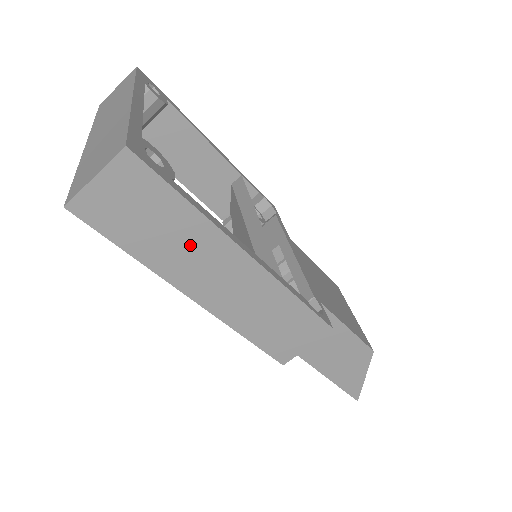
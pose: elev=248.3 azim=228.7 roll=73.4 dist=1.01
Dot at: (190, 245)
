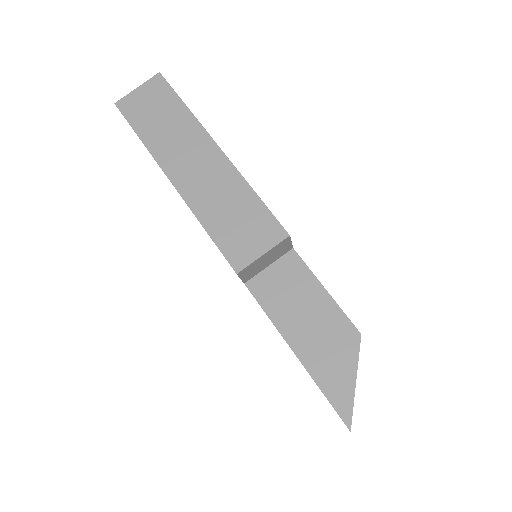
Dot at: (179, 135)
